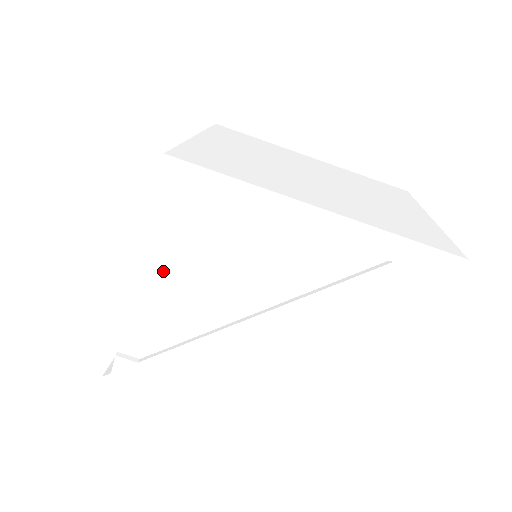
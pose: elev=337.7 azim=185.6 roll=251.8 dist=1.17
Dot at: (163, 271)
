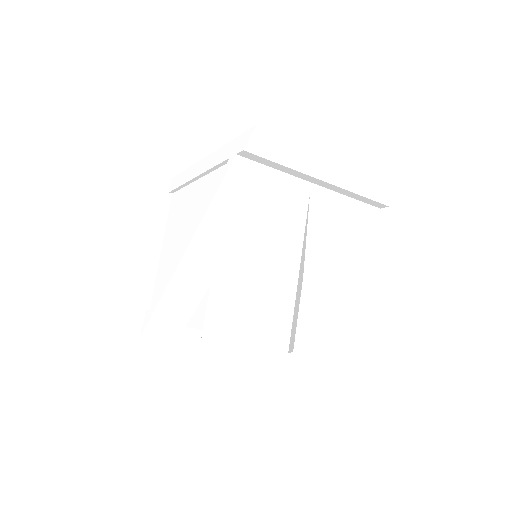
Dot at: (168, 242)
